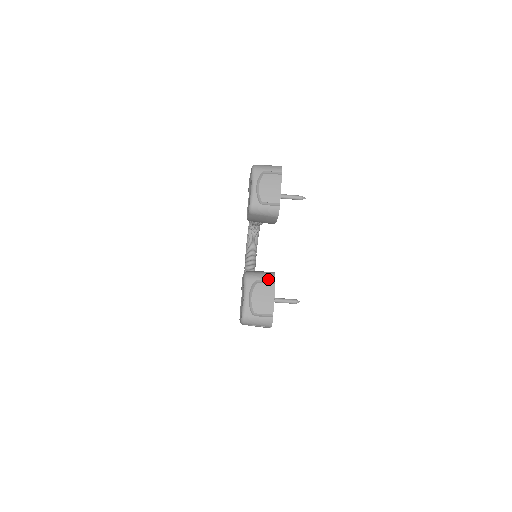
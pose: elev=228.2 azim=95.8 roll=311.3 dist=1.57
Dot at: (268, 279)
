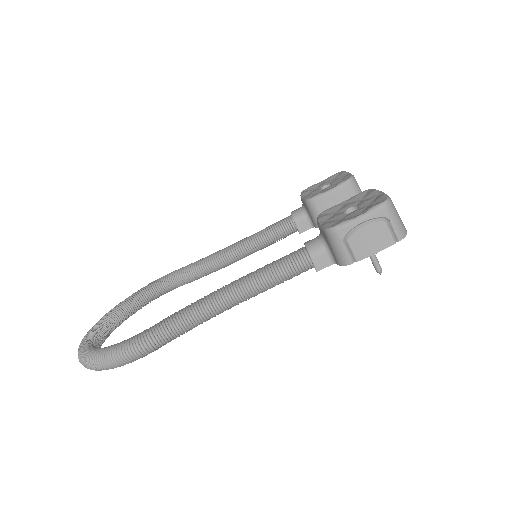
Dot at: occluded
